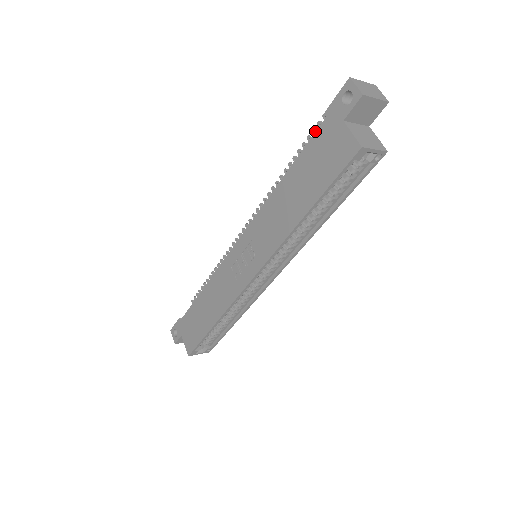
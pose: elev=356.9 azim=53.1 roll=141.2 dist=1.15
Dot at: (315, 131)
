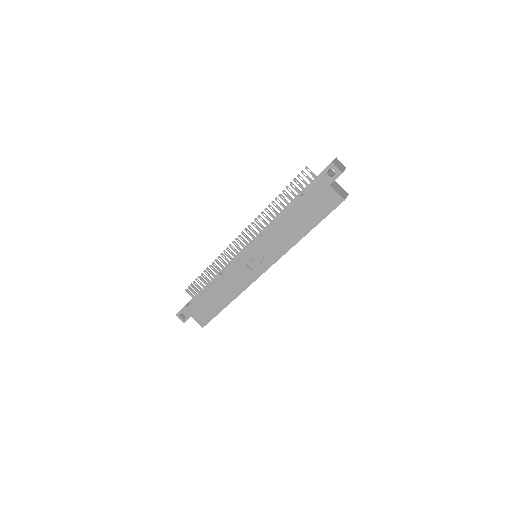
Dot at: (296, 180)
